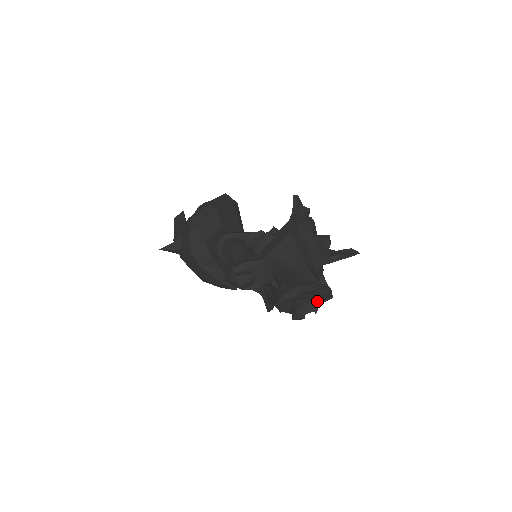
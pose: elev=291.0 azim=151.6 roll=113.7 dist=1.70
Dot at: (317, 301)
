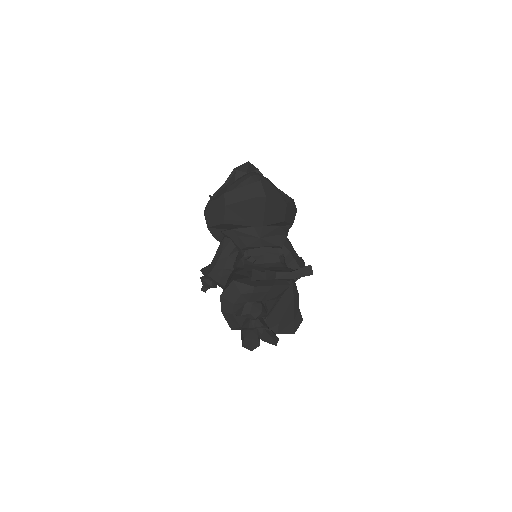
Dot at: occluded
